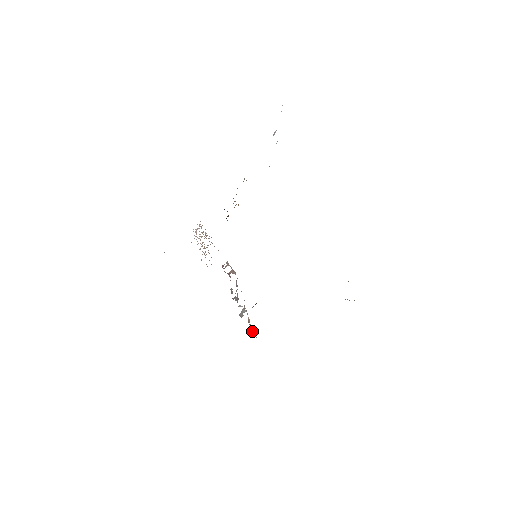
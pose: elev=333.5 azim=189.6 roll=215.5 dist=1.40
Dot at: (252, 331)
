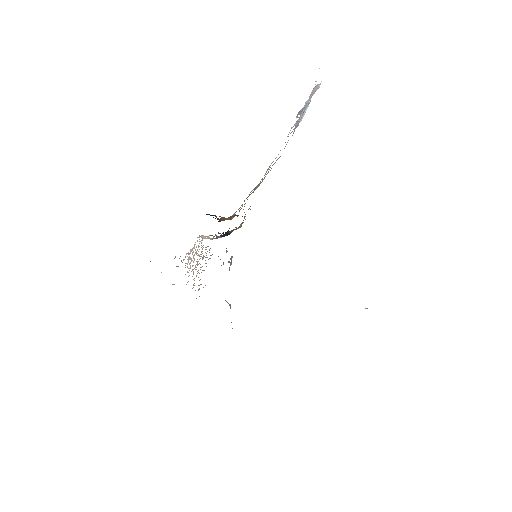
Dot at: occluded
